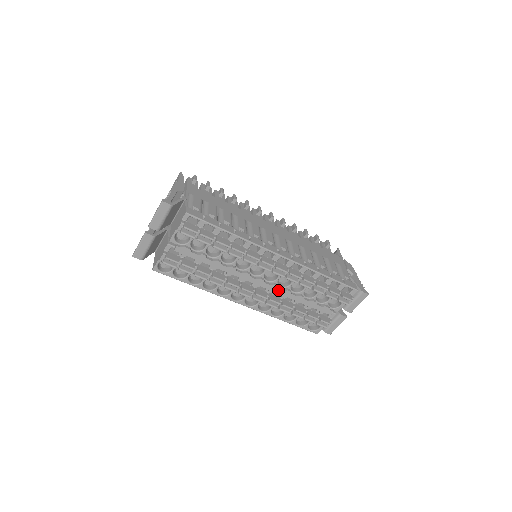
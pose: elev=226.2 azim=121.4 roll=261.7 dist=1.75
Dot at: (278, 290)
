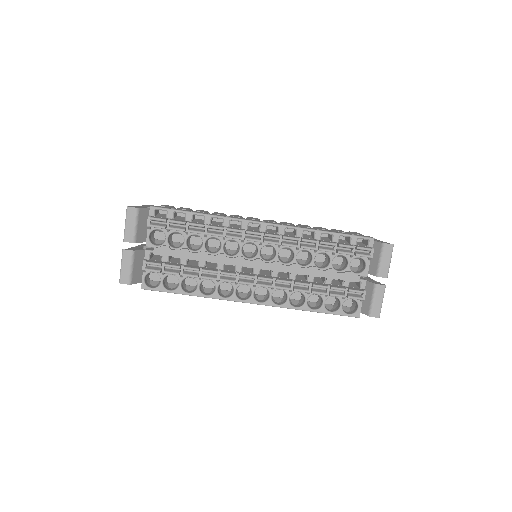
Dot at: (283, 267)
